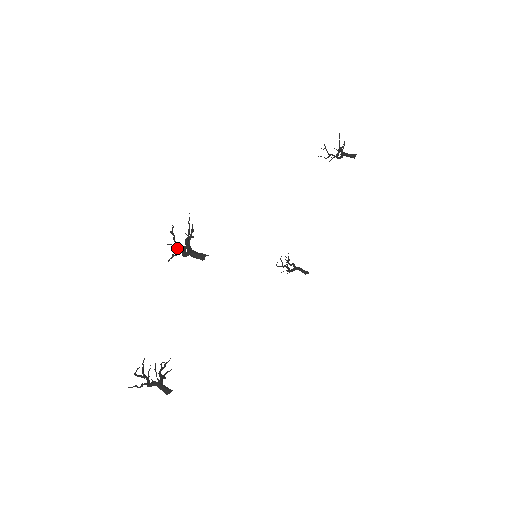
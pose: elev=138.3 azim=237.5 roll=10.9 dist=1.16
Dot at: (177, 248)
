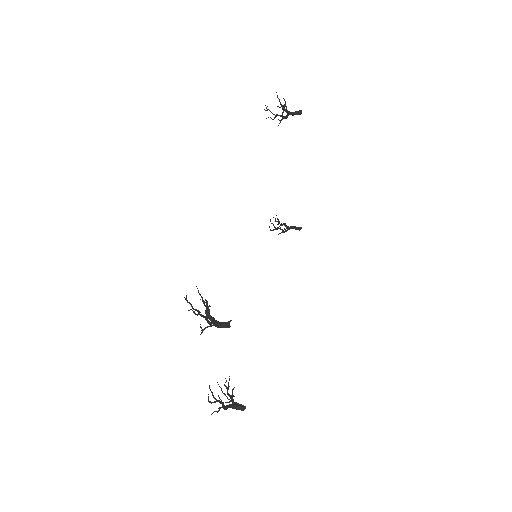
Dot at: (199, 314)
